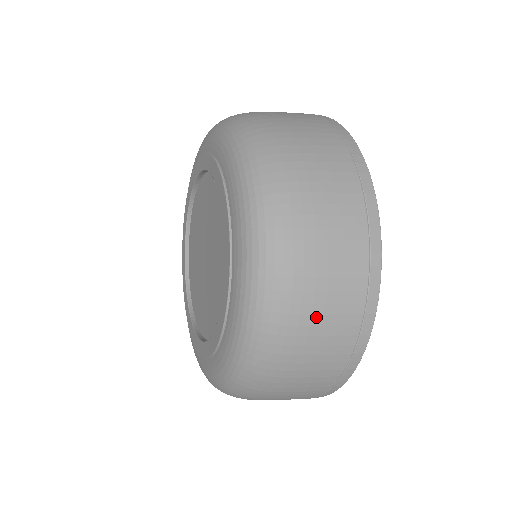
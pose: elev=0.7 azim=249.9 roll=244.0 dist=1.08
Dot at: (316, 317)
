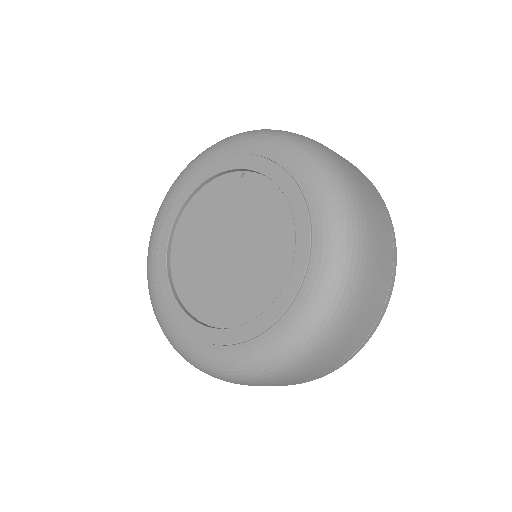
Dot at: (378, 257)
